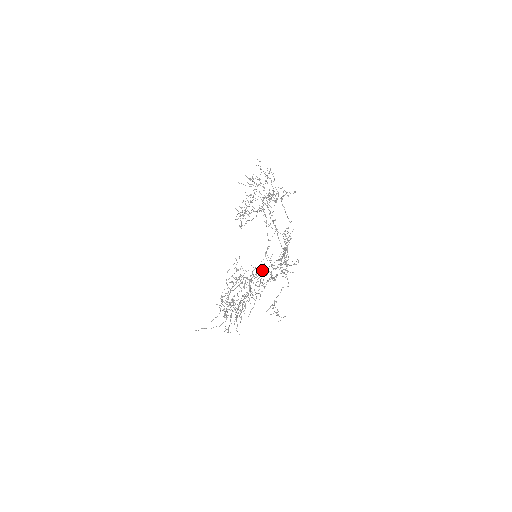
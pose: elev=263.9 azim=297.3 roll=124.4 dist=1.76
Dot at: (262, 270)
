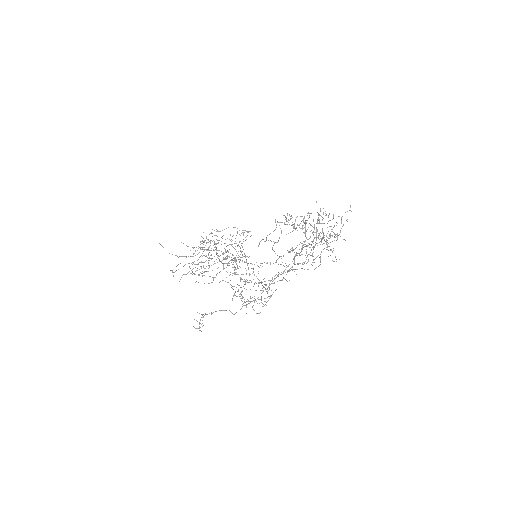
Dot at: occluded
